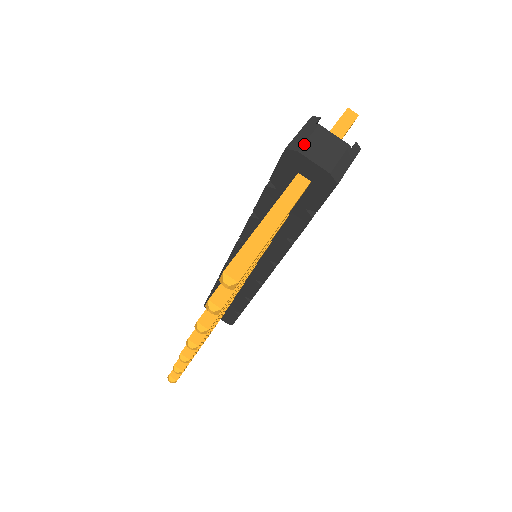
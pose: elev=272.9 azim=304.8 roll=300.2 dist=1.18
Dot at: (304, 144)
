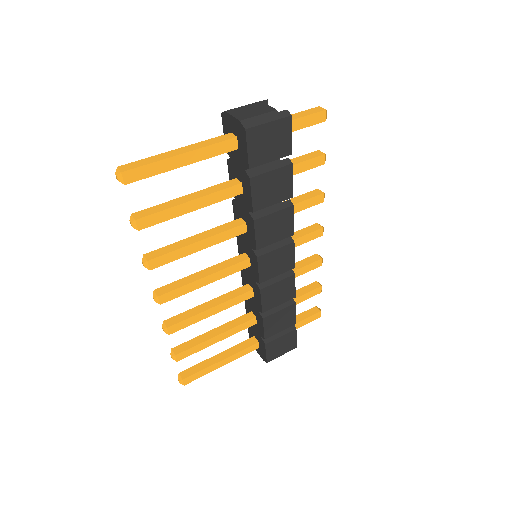
Dot at: (235, 108)
